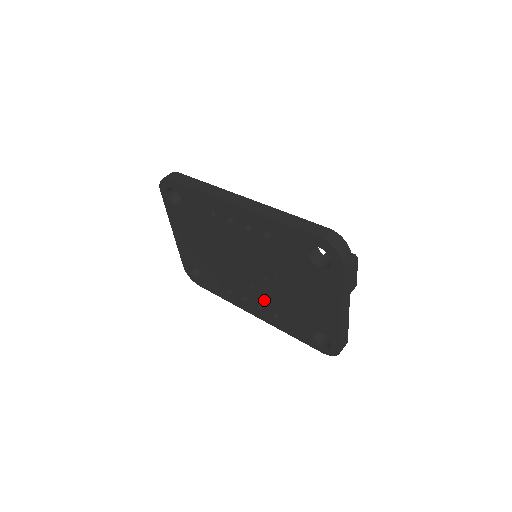
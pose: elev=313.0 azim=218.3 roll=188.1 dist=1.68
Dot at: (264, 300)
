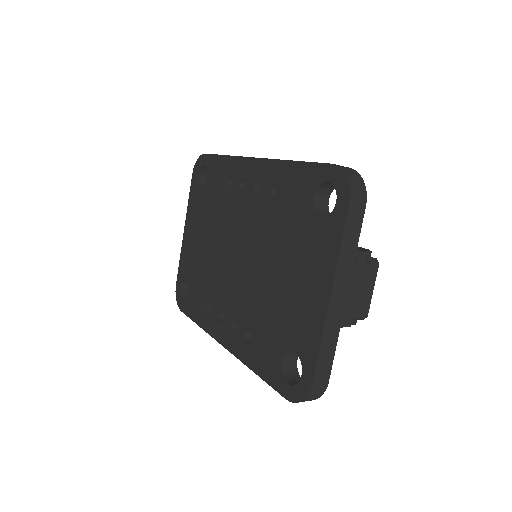
Dot at: (241, 309)
